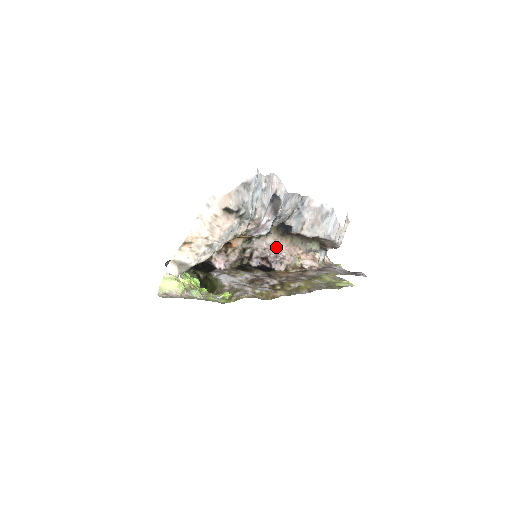
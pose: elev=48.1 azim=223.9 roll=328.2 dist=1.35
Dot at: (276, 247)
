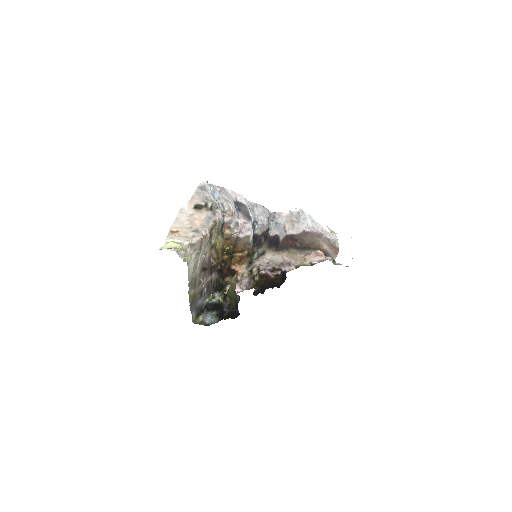
Dot at: (278, 260)
